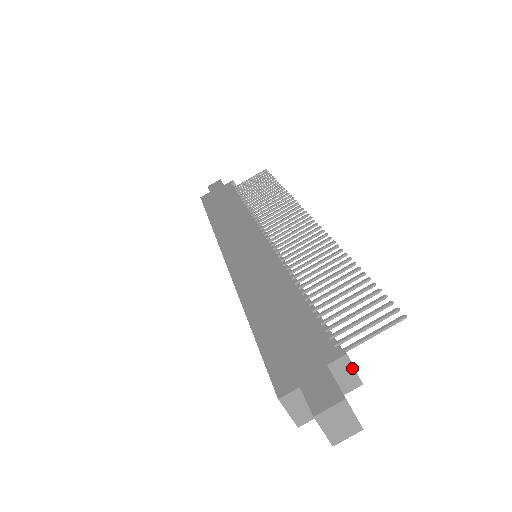
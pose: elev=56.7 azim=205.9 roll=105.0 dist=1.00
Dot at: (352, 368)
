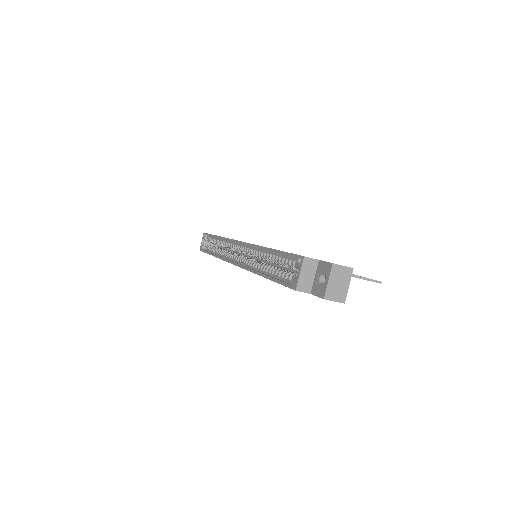
Dot at: occluded
